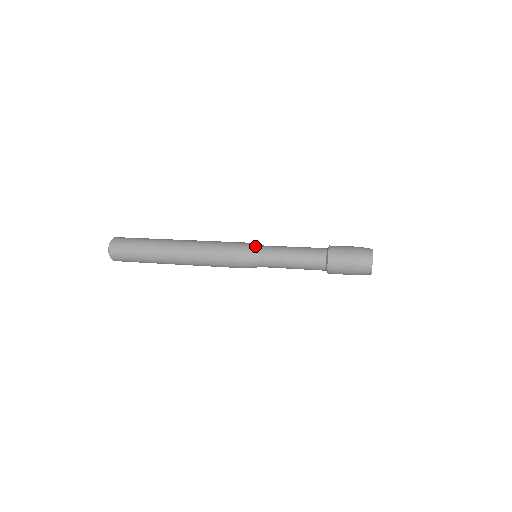
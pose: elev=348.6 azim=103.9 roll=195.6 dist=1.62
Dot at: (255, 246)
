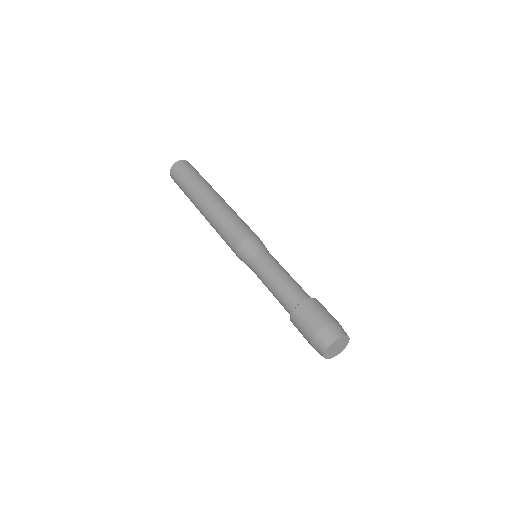
Dot at: (246, 257)
